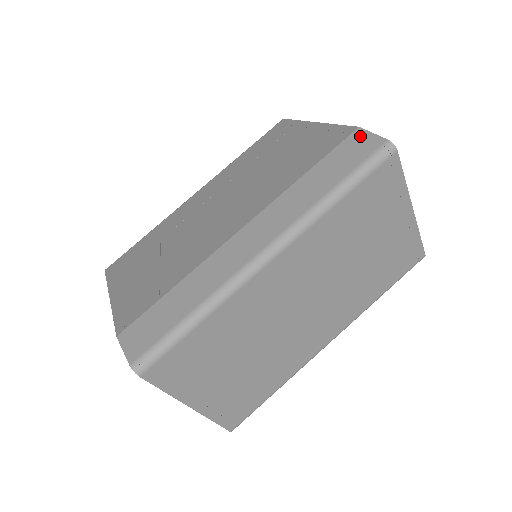
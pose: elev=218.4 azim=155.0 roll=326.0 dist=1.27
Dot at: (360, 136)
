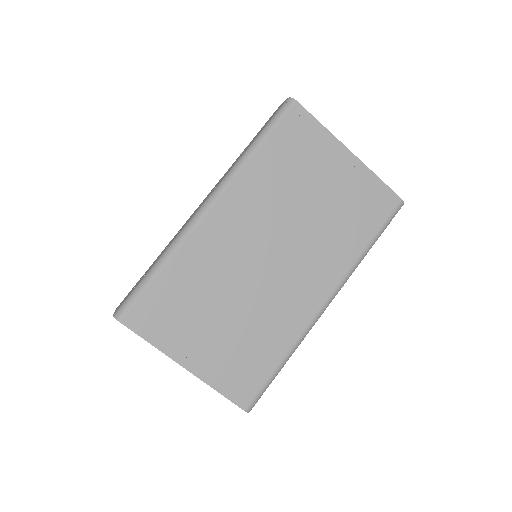
Dot at: (276, 110)
